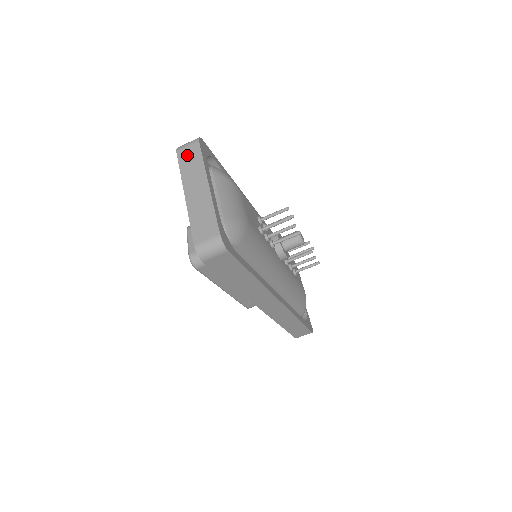
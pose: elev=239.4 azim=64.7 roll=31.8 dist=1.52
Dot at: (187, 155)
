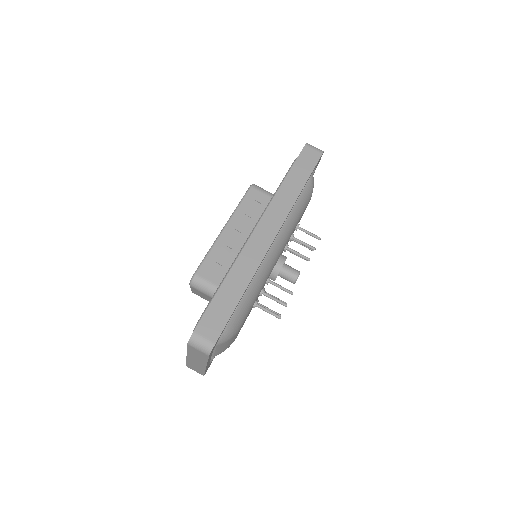
Dot at: occluded
